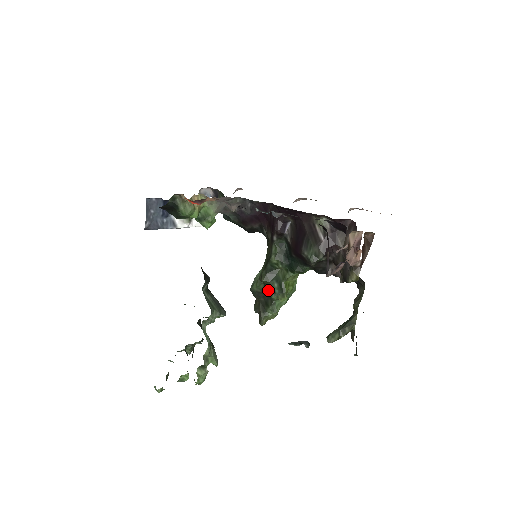
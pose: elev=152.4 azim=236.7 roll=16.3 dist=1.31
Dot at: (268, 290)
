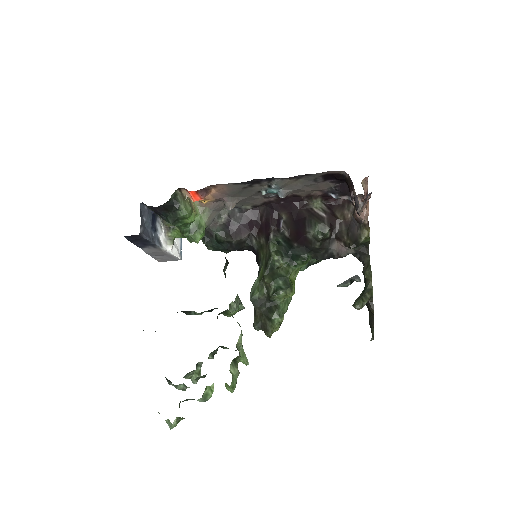
Dot at: (273, 290)
